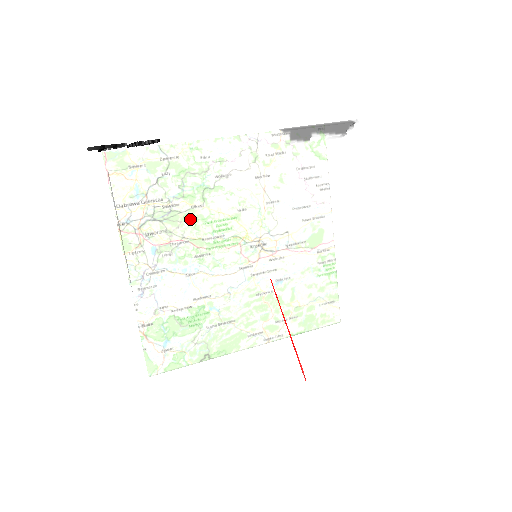
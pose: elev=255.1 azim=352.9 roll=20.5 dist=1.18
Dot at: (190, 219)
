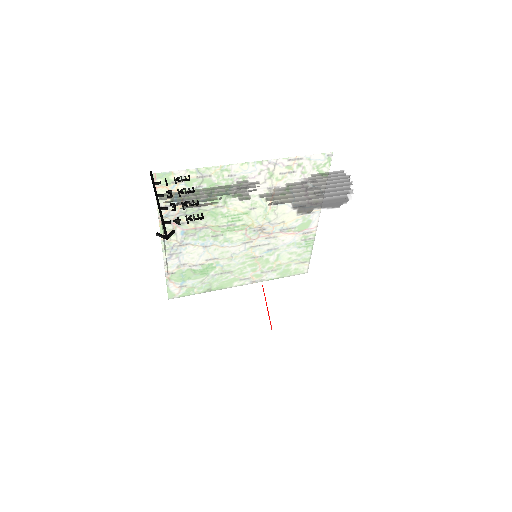
Dot at: (216, 254)
